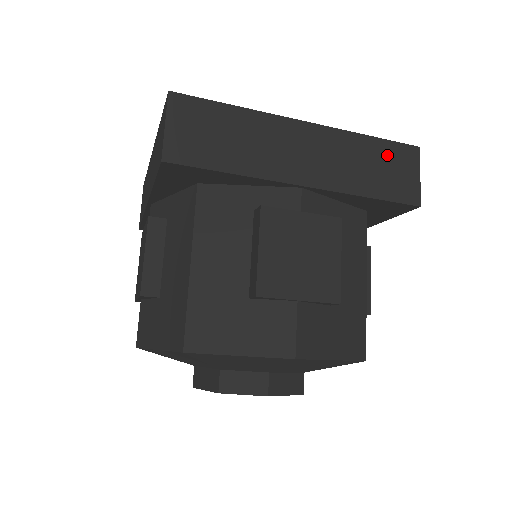
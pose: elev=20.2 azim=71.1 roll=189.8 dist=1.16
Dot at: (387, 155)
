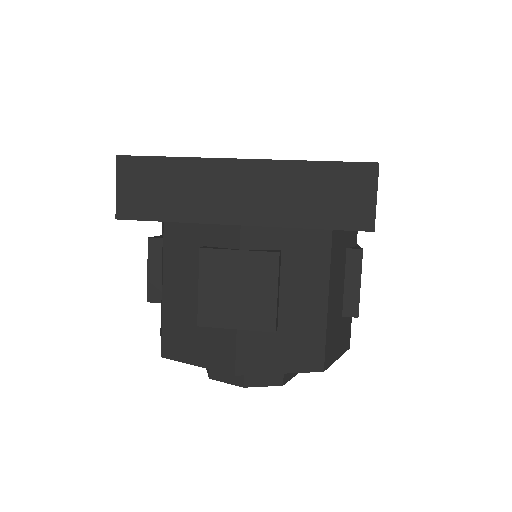
Dot at: (335, 179)
